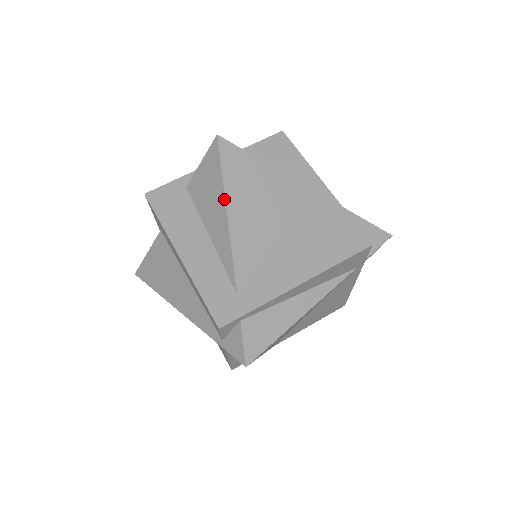
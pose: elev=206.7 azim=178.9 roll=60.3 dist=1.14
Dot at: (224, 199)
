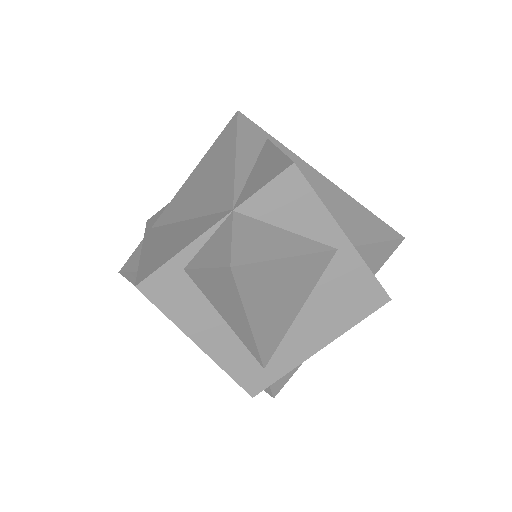
Dot at: (245, 316)
